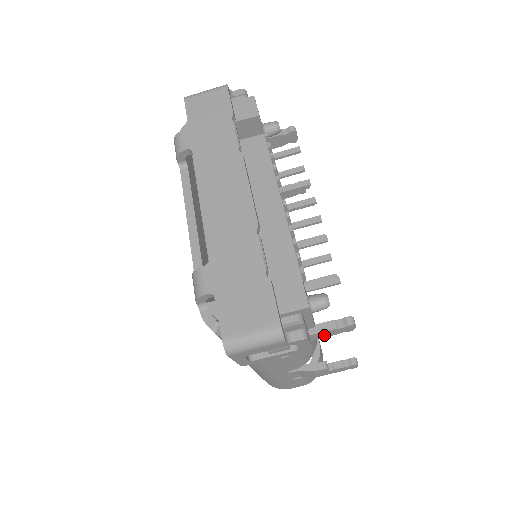
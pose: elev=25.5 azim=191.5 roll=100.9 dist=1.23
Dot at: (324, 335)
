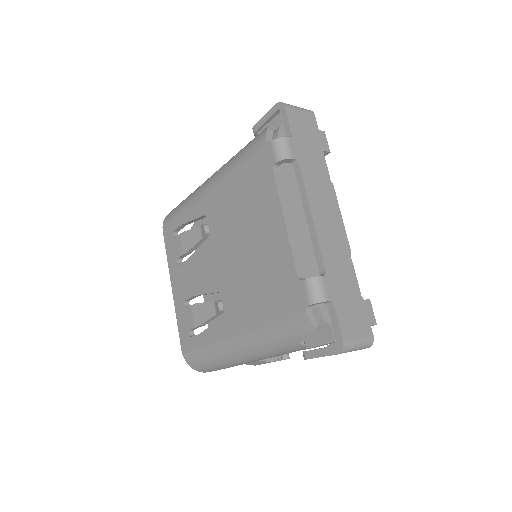
Dot at: occluded
